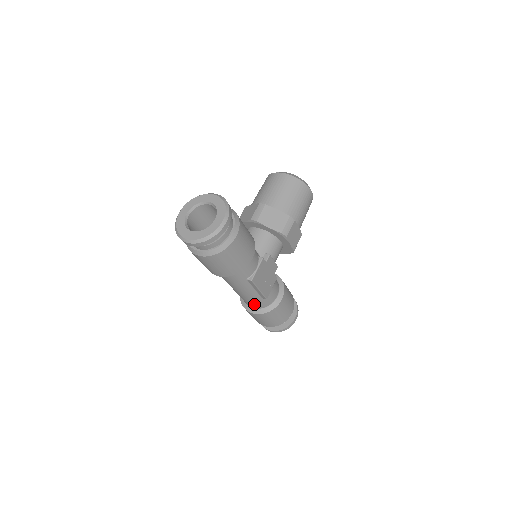
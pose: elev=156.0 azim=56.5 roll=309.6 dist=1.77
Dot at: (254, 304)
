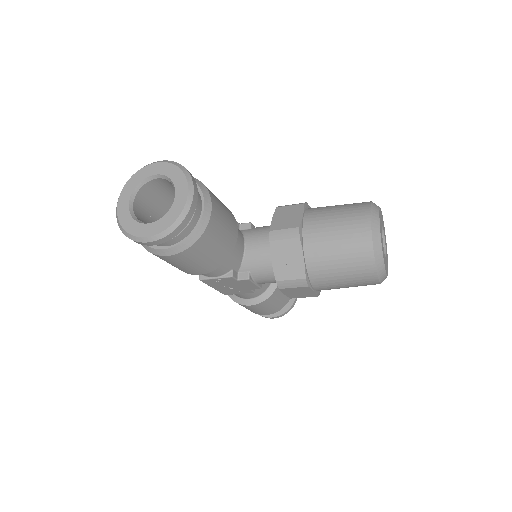
Dot at: occluded
